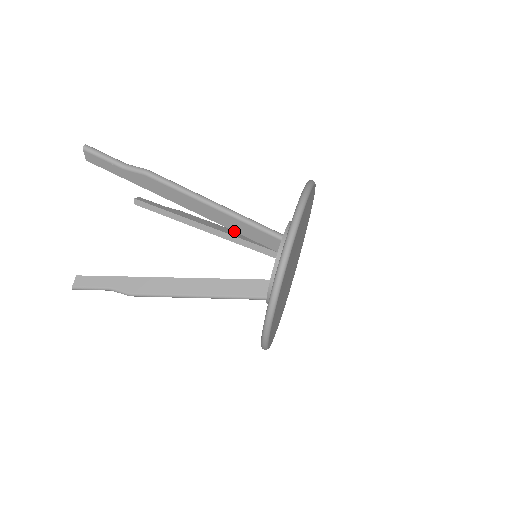
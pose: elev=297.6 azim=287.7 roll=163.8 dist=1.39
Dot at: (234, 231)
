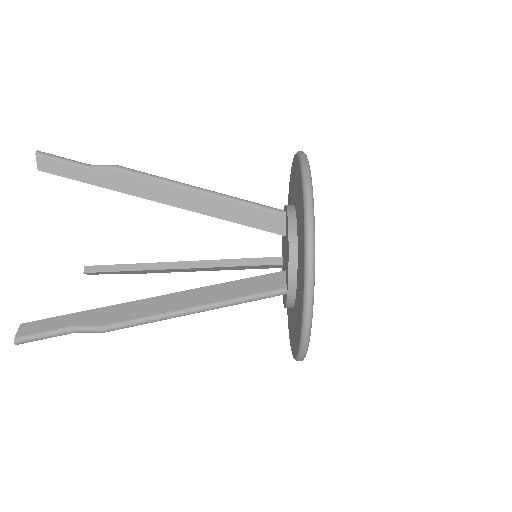
Dot at: occluded
